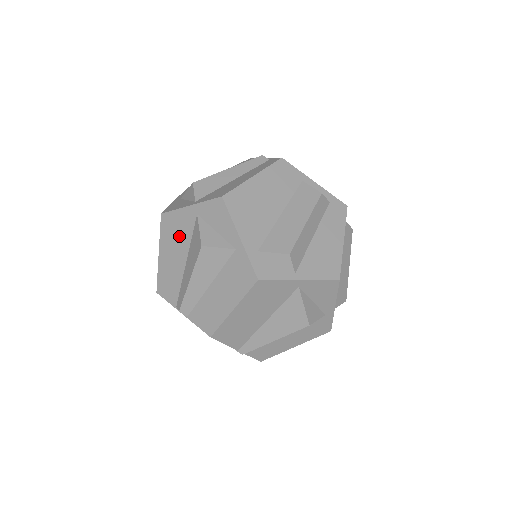
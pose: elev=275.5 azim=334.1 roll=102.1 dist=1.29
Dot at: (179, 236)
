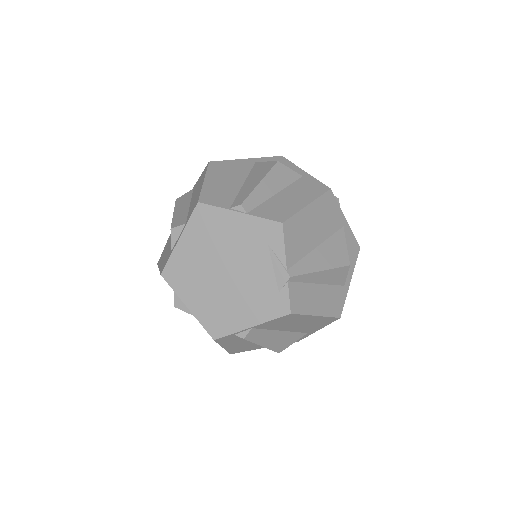
Dot at: (234, 171)
